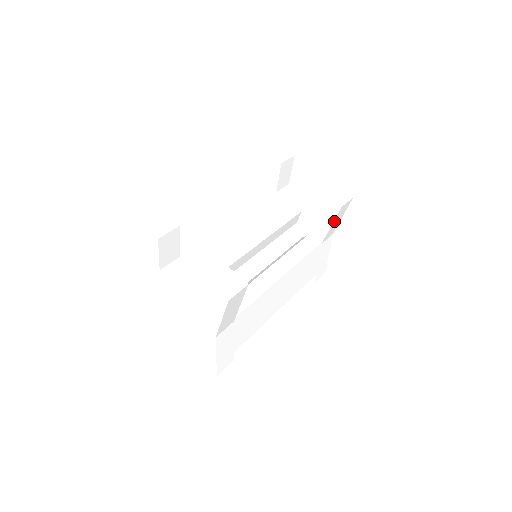
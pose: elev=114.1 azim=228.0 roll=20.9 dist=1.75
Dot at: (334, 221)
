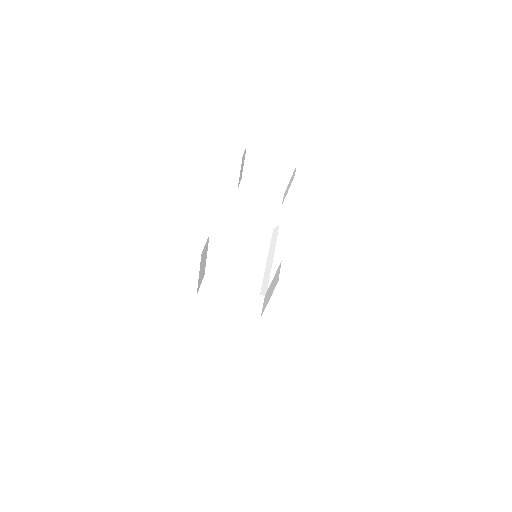
Dot at: (308, 201)
